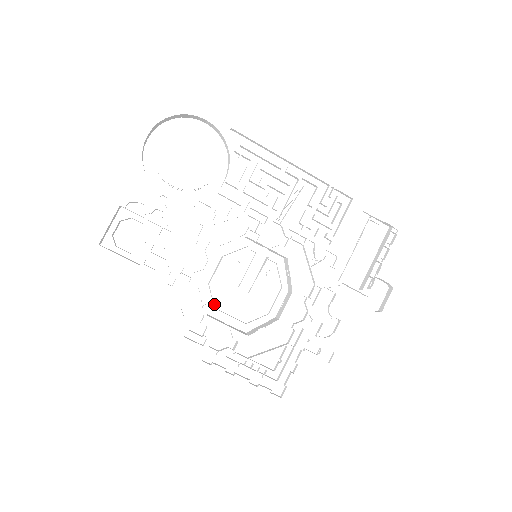
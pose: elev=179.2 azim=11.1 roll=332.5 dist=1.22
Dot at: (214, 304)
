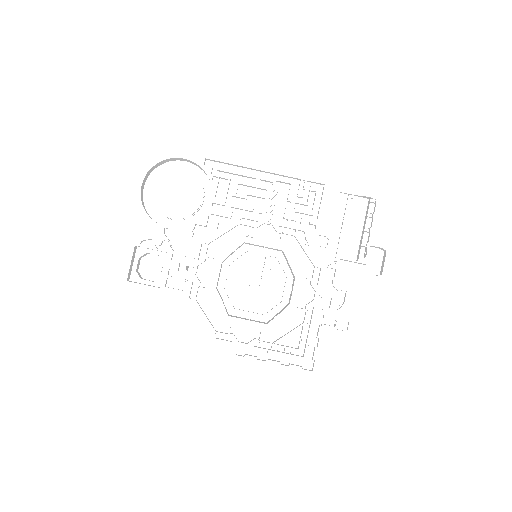
Dot at: (233, 305)
